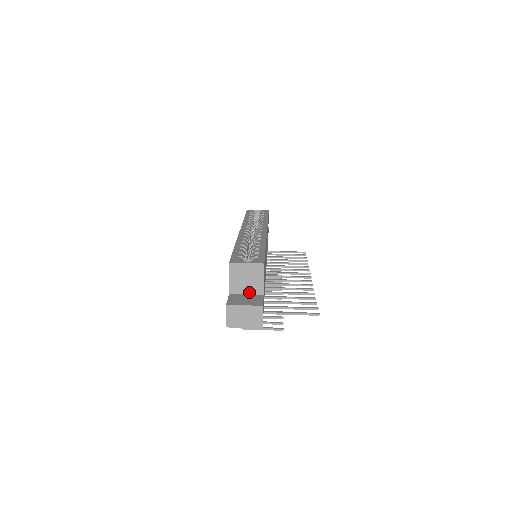
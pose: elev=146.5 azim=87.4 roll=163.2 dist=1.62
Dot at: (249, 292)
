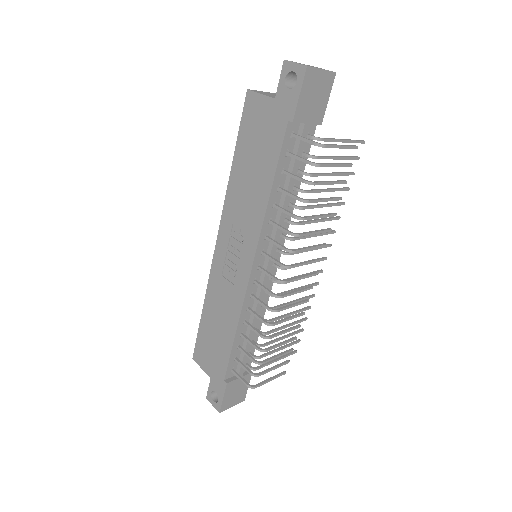
Dot at: occluded
